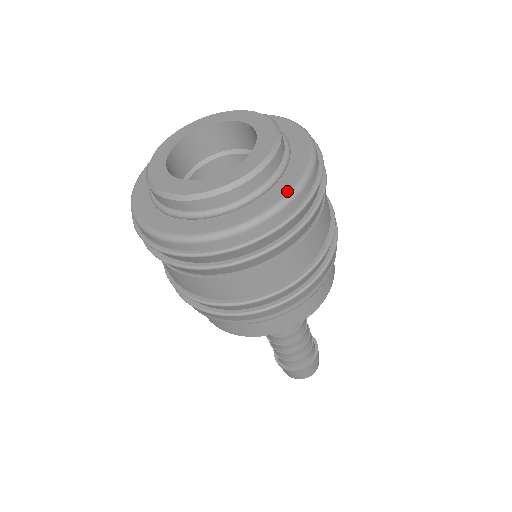
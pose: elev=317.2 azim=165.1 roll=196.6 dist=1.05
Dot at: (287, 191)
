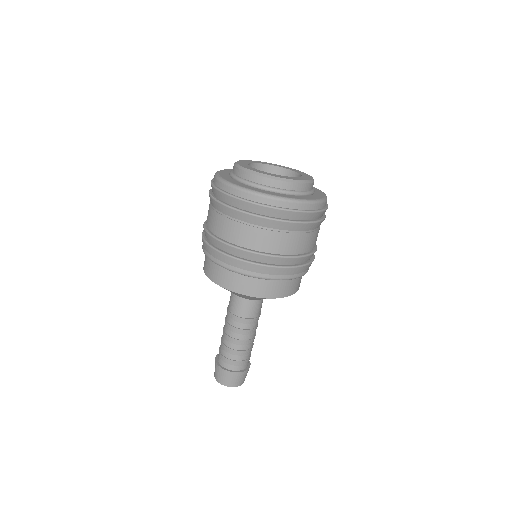
Dot at: (267, 193)
